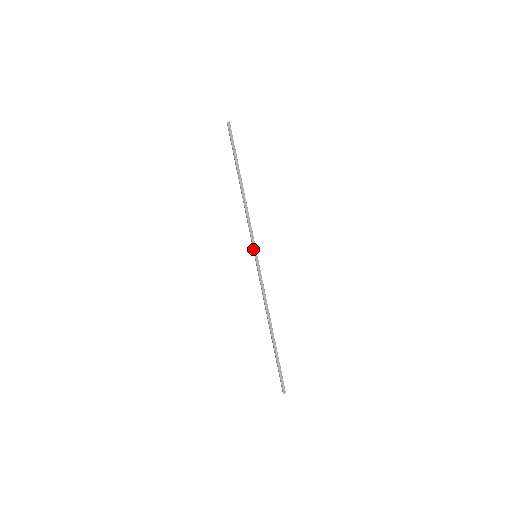
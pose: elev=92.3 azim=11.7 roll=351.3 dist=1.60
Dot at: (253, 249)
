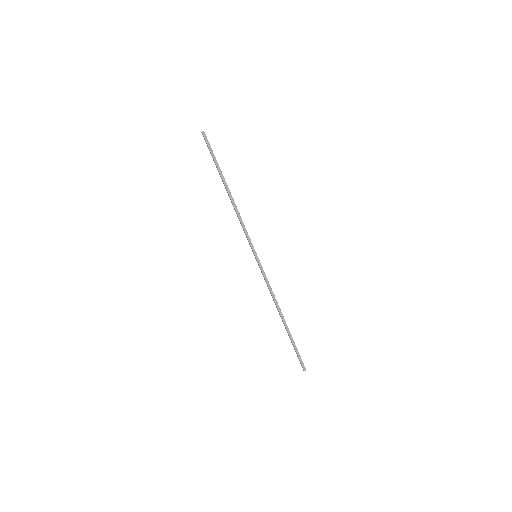
Dot at: (252, 250)
